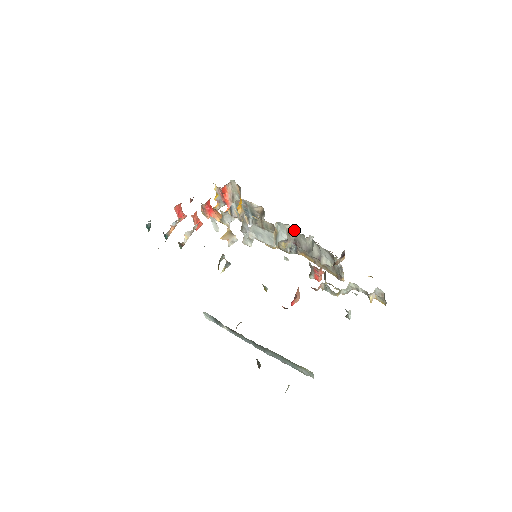
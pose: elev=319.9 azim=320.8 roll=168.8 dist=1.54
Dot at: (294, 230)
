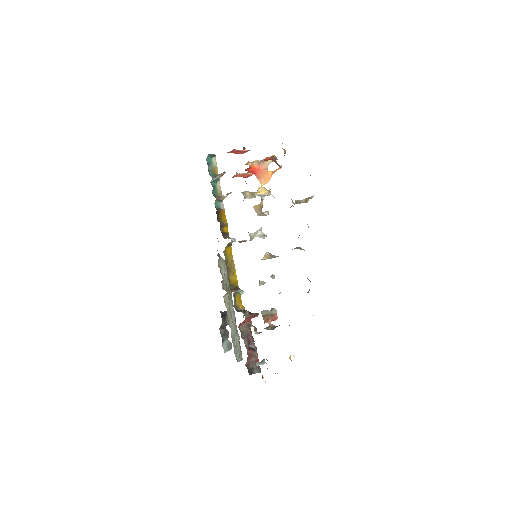
Dot at: occluded
